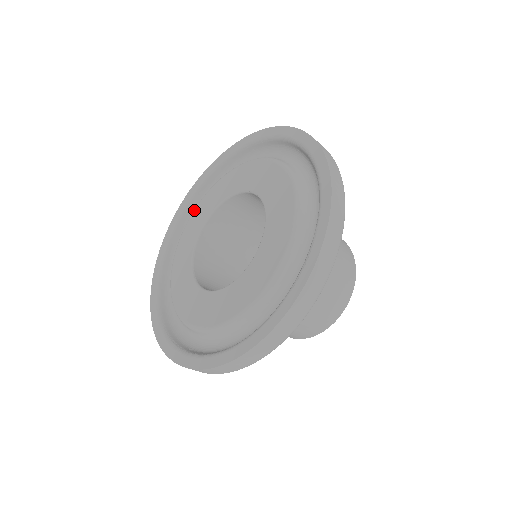
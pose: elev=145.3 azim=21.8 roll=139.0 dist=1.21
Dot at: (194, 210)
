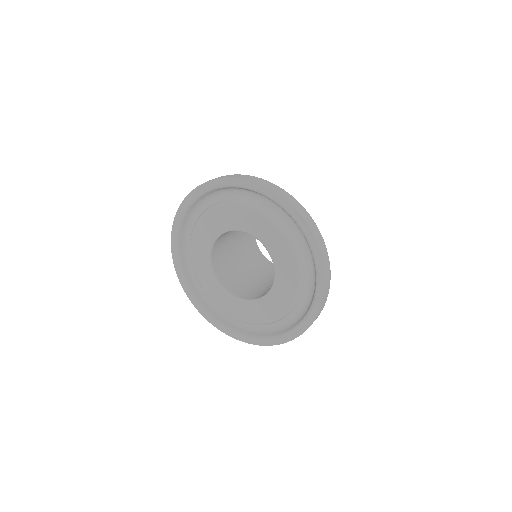
Dot at: (191, 253)
